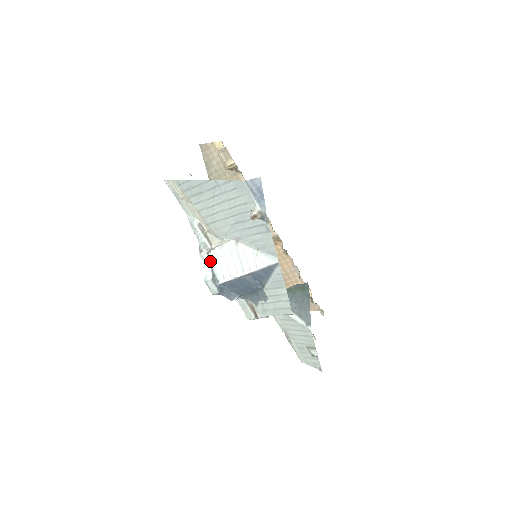
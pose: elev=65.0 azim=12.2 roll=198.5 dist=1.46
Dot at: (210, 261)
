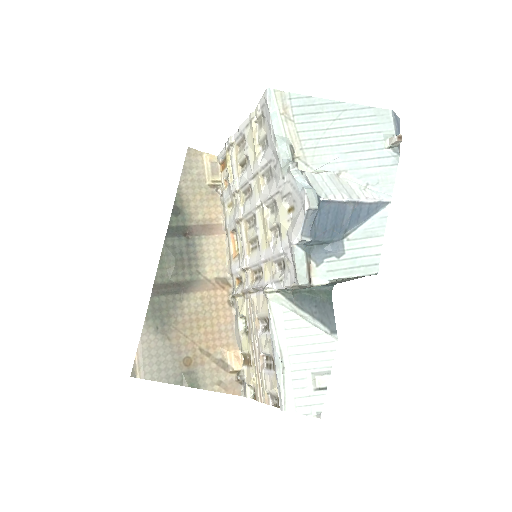
Dot at: (306, 178)
